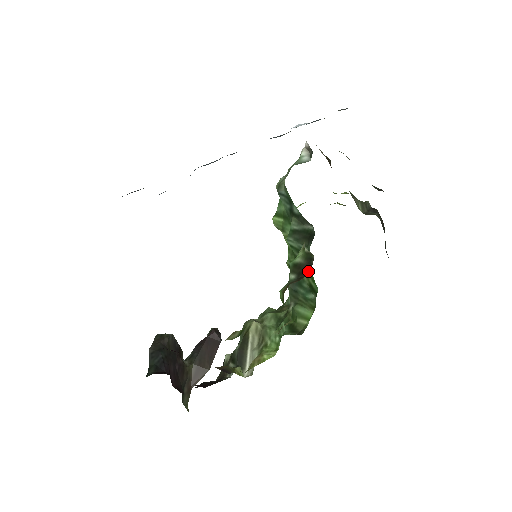
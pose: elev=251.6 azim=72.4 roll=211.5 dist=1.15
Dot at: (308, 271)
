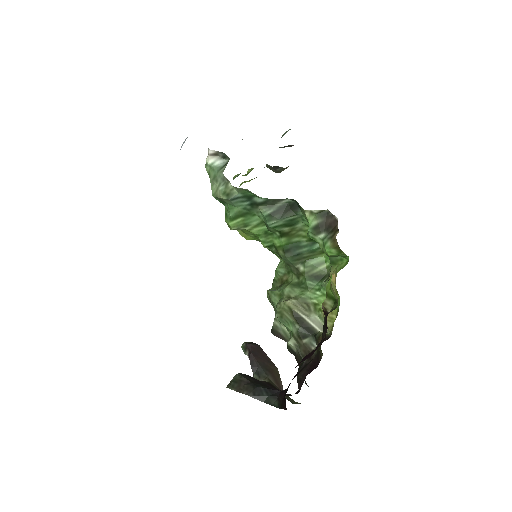
Dot at: (335, 221)
